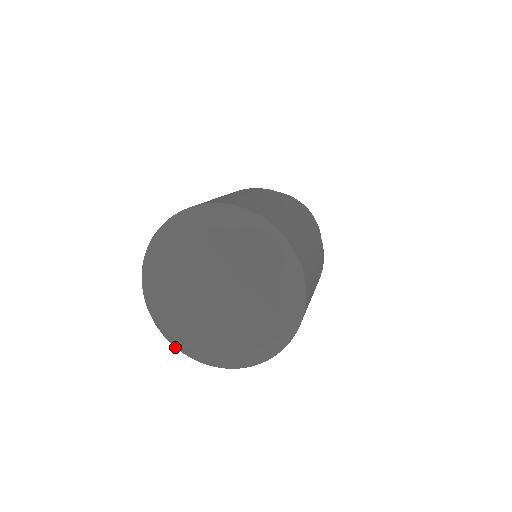
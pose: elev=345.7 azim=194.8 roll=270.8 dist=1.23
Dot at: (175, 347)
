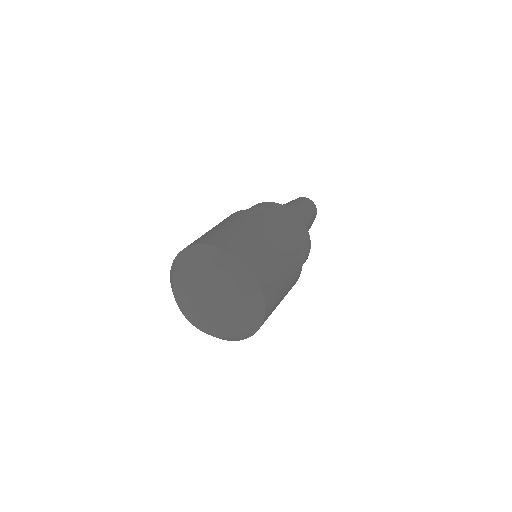
Dot at: occluded
